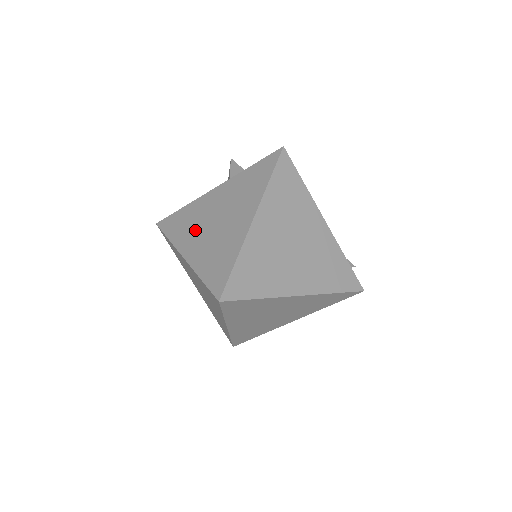
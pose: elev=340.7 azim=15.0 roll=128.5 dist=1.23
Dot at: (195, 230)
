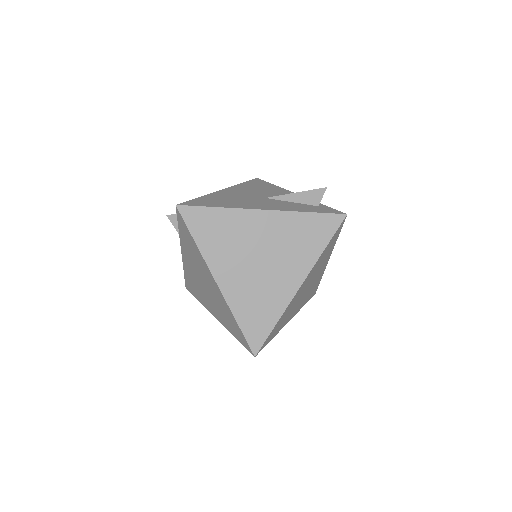
Dot at: (203, 294)
